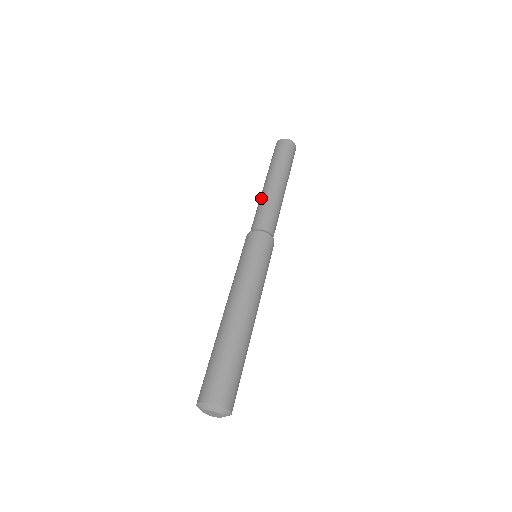
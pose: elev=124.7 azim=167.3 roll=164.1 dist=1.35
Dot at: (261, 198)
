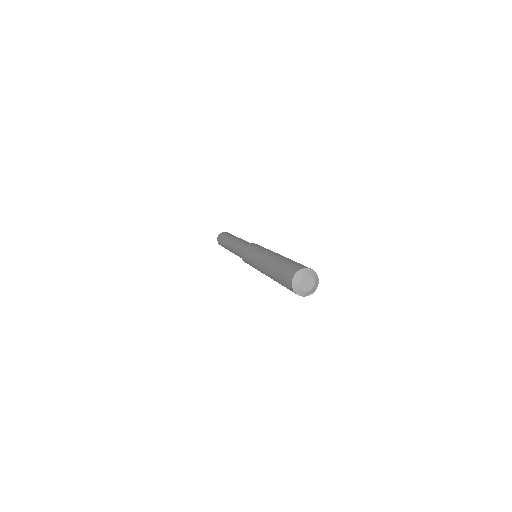
Dot at: (235, 242)
